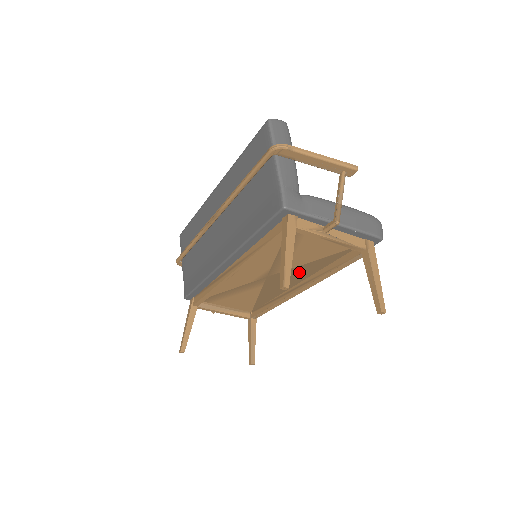
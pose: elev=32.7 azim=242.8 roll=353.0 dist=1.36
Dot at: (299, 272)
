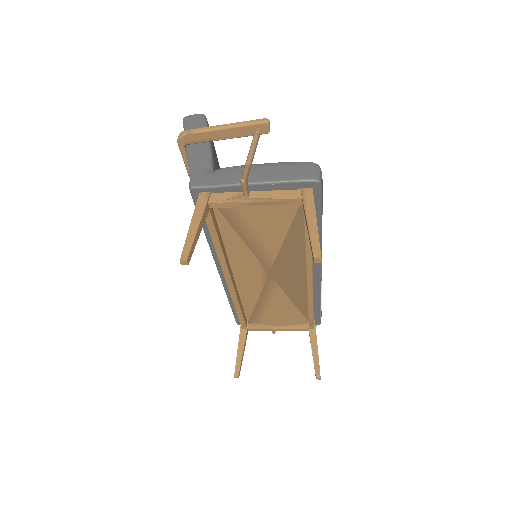
Dot at: (290, 256)
